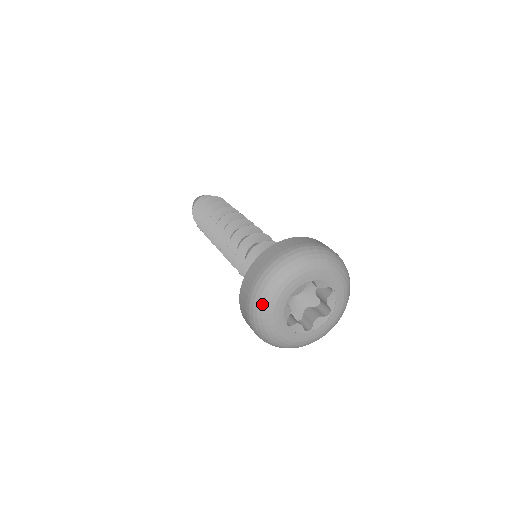
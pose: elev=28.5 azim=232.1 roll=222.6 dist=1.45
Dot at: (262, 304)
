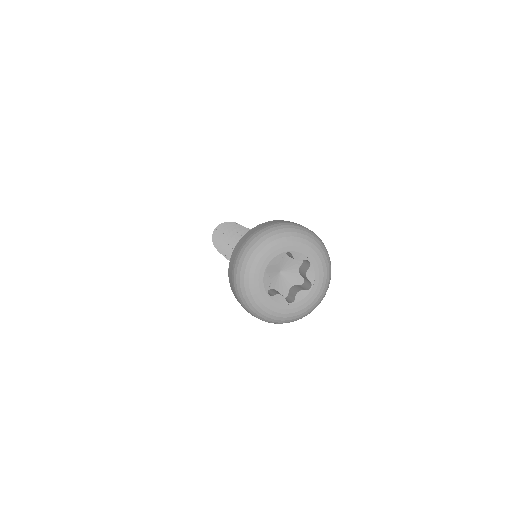
Dot at: (273, 234)
